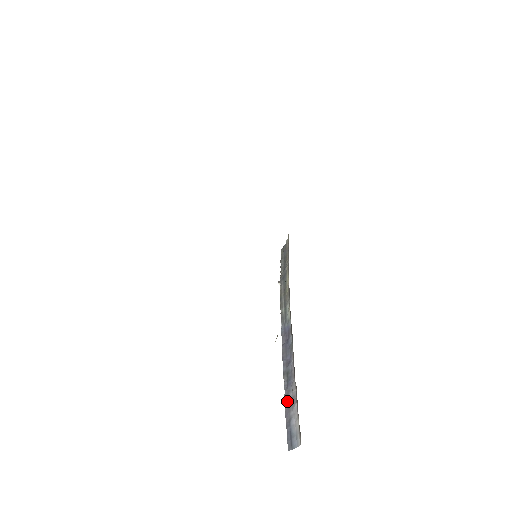
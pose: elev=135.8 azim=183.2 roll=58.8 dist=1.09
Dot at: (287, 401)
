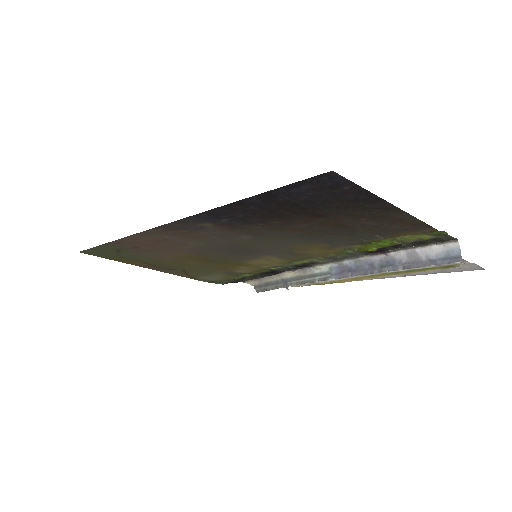
Dot at: (410, 265)
